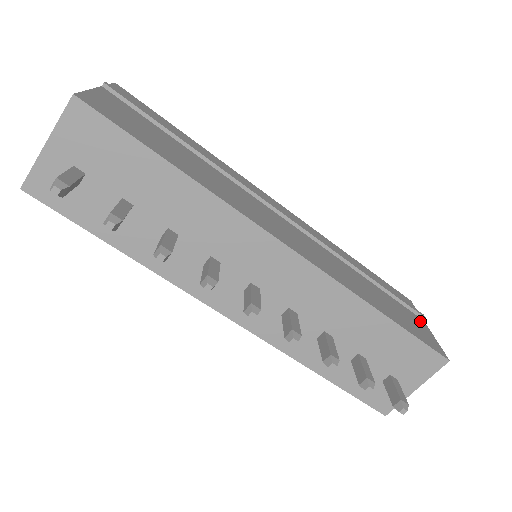
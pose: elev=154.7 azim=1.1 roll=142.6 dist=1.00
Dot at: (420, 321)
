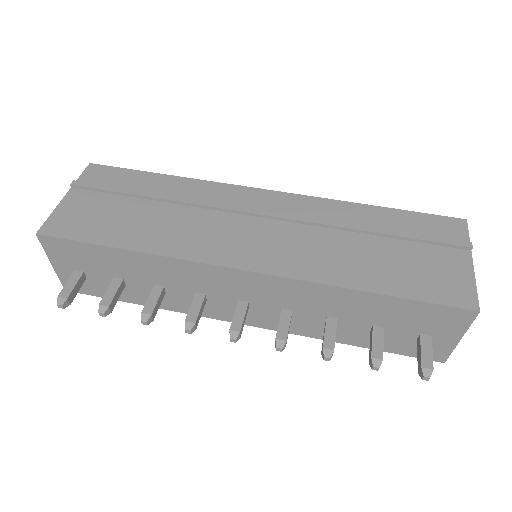
Dot at: (459, 258)
